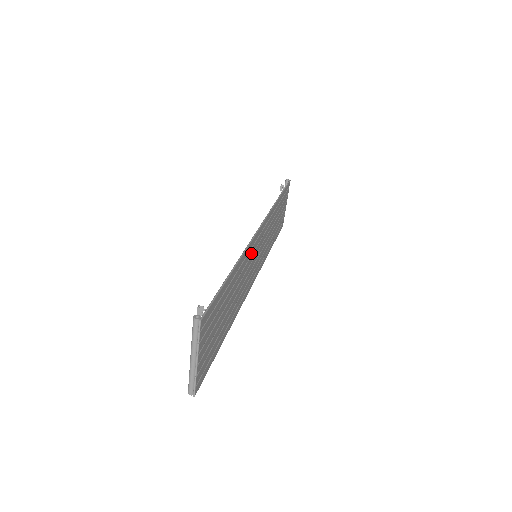
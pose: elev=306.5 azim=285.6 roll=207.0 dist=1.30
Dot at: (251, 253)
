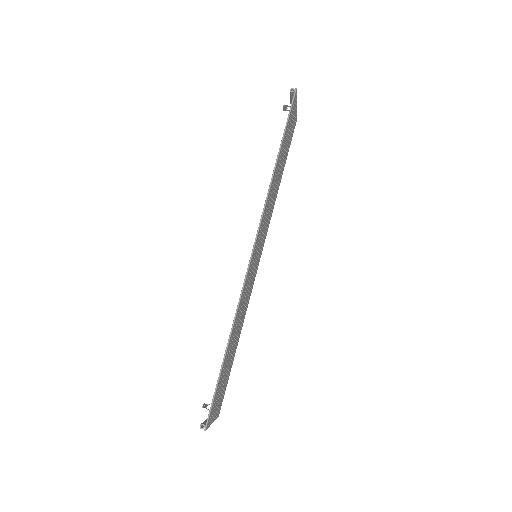
Dot at: (247, 283)
